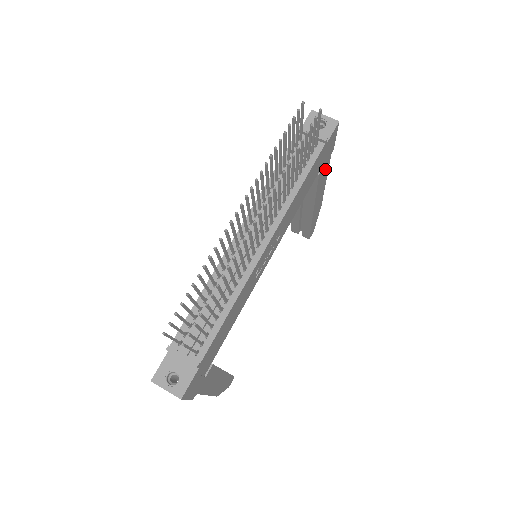
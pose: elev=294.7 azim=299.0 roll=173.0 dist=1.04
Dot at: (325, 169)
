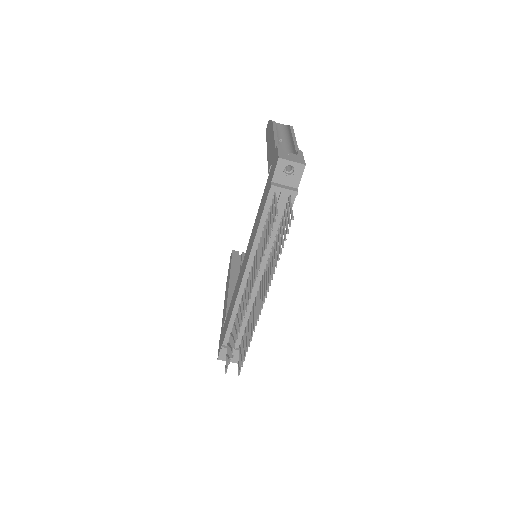
Dot at: occluded
